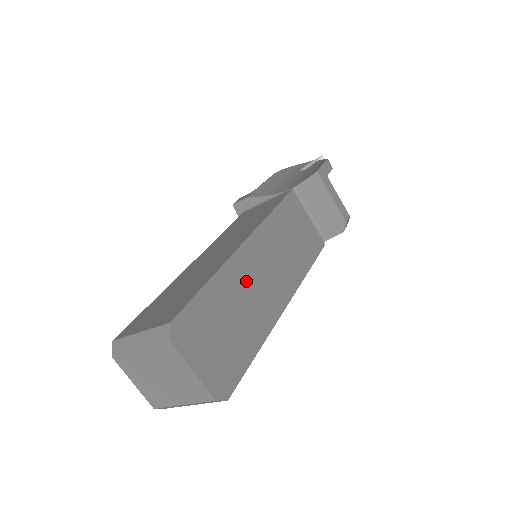
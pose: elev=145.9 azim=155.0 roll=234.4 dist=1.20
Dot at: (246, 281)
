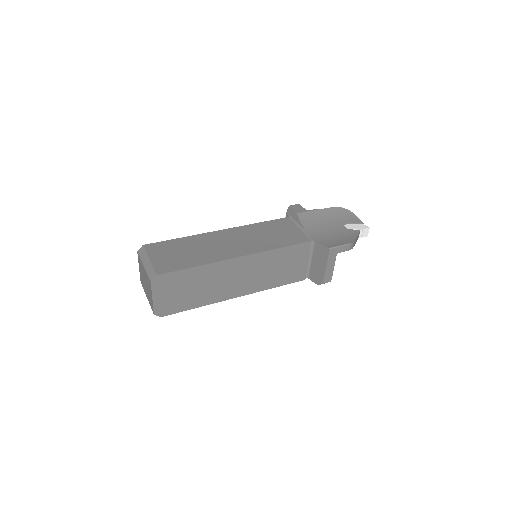
Dot at: (221, 276)
